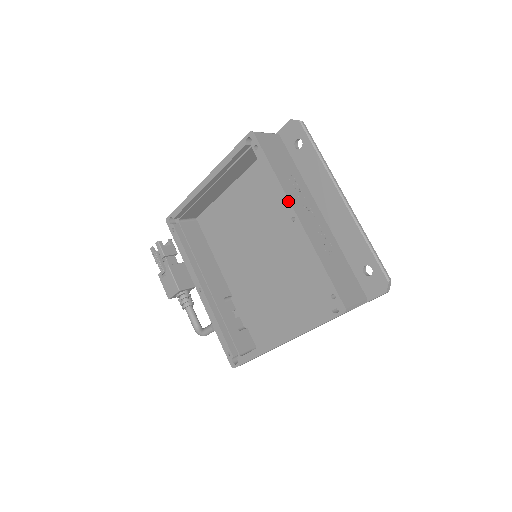
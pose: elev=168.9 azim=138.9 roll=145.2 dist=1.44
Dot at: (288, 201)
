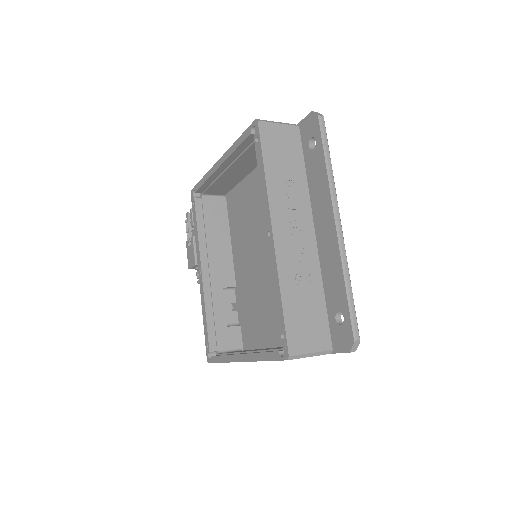
Dot at: (269, 212)
